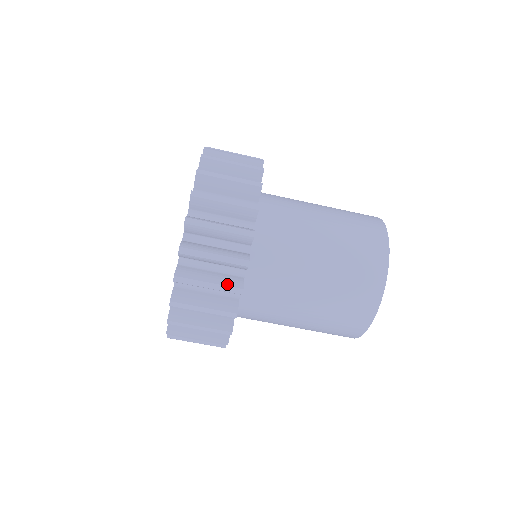
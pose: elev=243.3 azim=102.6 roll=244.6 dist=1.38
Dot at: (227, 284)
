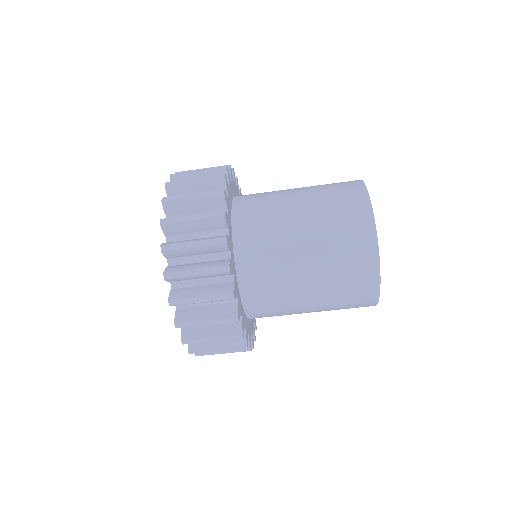
Dot at: (209, 213)
